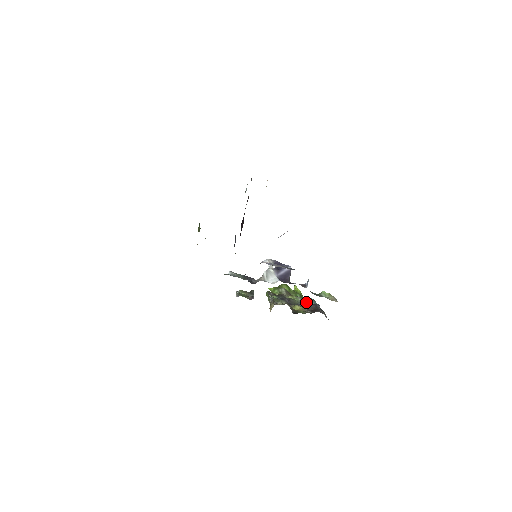
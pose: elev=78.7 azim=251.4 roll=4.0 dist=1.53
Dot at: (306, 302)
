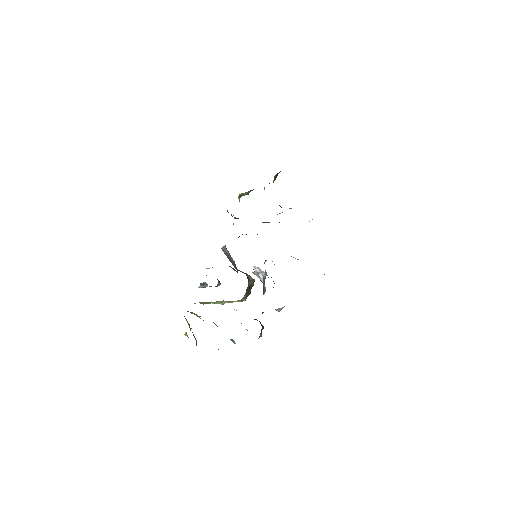
Dot at: occluded
